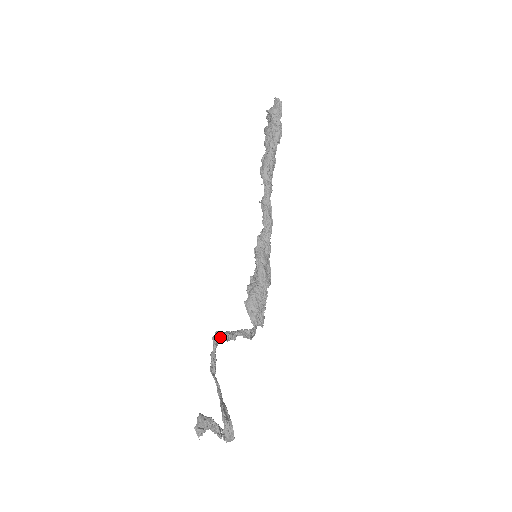
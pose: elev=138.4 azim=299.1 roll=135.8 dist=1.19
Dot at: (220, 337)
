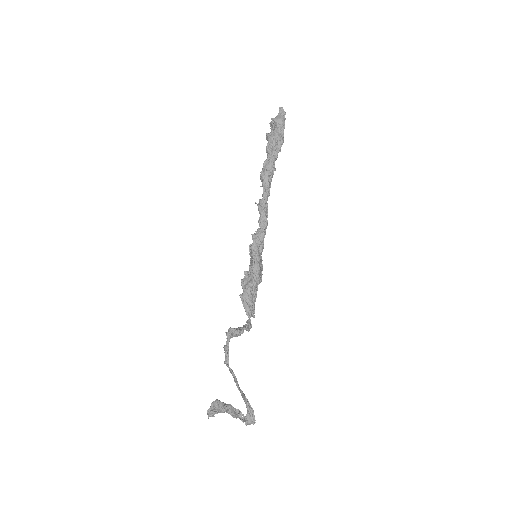
Dot at: (234, 333)
